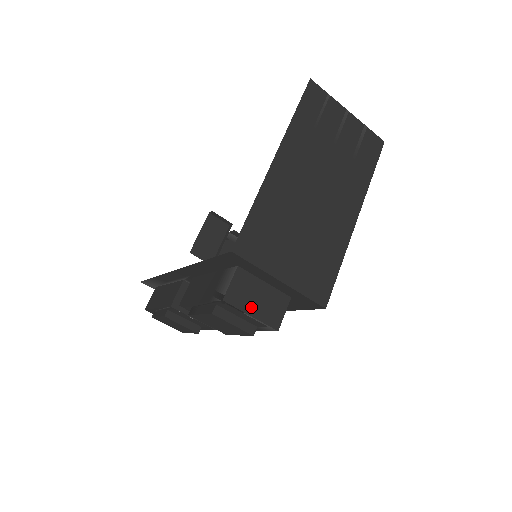
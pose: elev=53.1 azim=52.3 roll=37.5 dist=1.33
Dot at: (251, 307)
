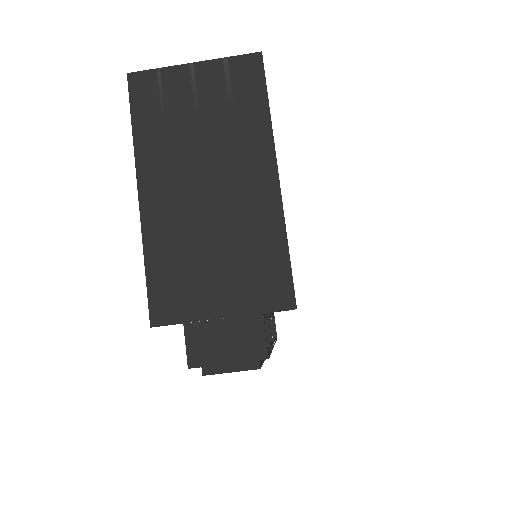
Dot at: (222, 355)
